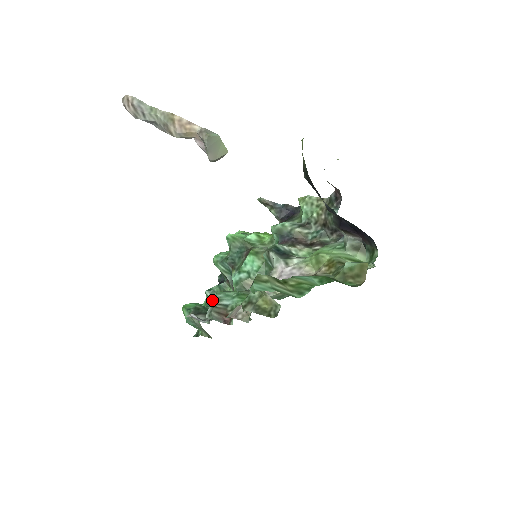
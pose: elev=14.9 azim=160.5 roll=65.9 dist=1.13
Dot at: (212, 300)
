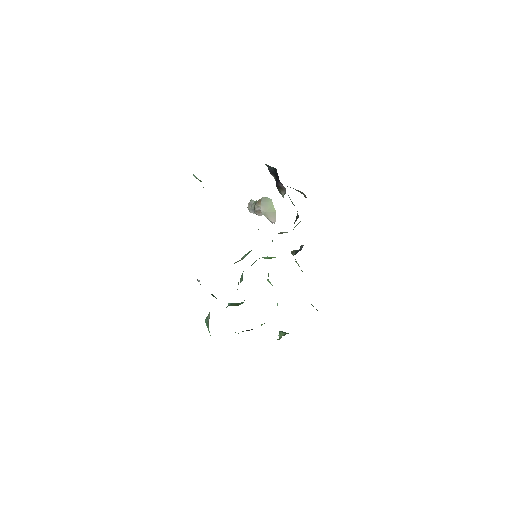
Dot at: occluded
